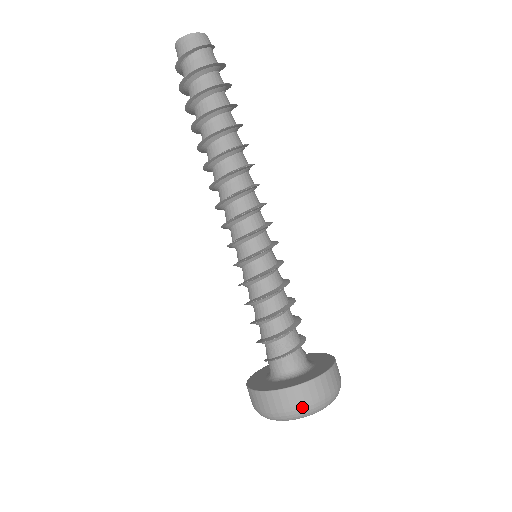
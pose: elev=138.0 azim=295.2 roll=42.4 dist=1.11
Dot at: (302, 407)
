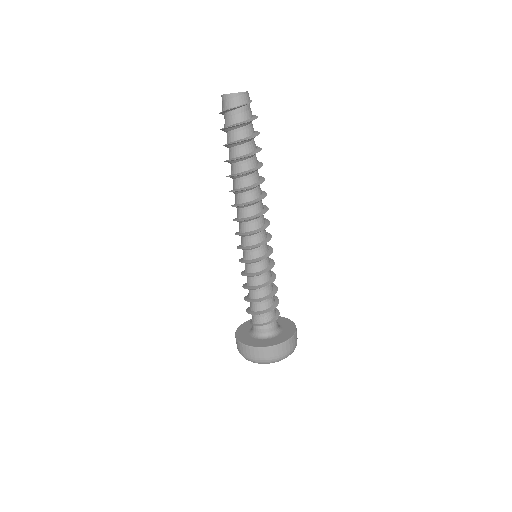
Dot at: (276, 358)
